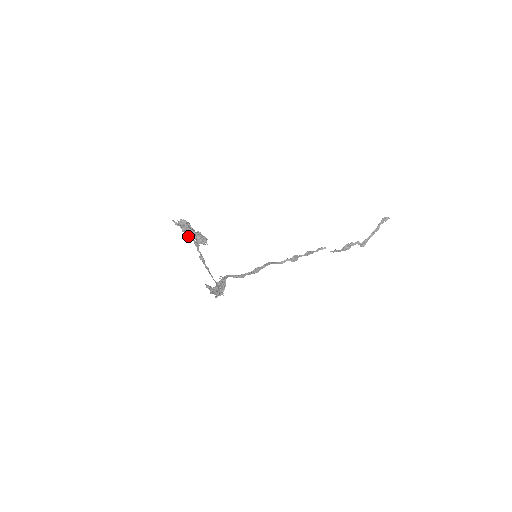
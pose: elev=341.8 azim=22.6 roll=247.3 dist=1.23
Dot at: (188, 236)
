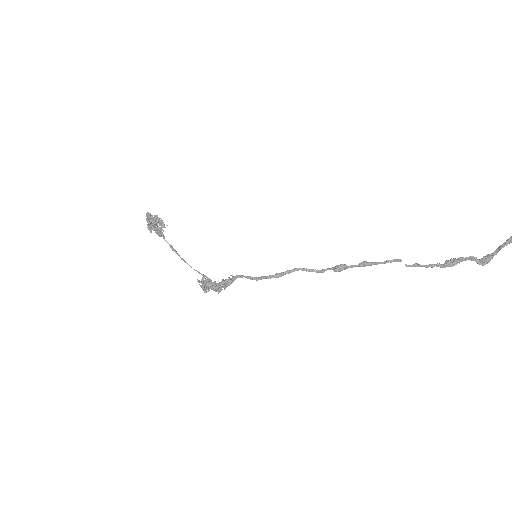
Dot at: occluded
